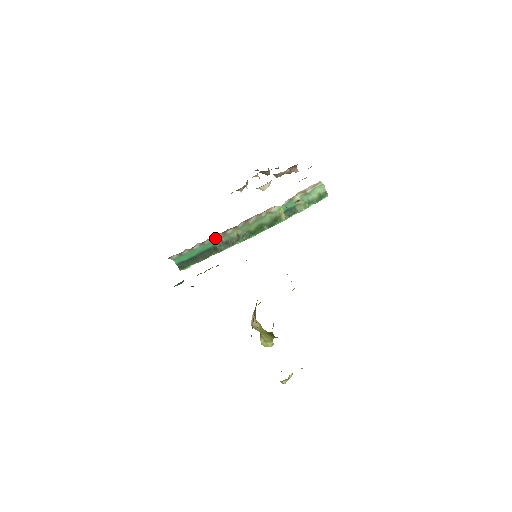
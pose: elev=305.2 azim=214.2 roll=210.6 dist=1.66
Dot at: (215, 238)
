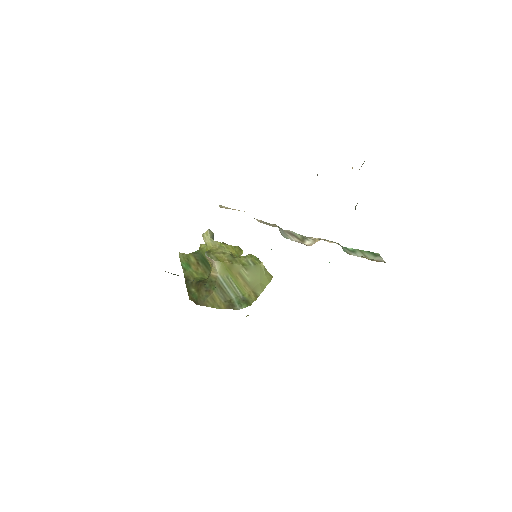
Dot at: occluded
